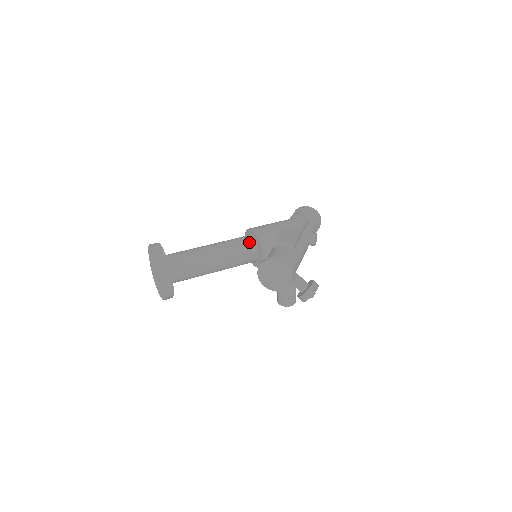
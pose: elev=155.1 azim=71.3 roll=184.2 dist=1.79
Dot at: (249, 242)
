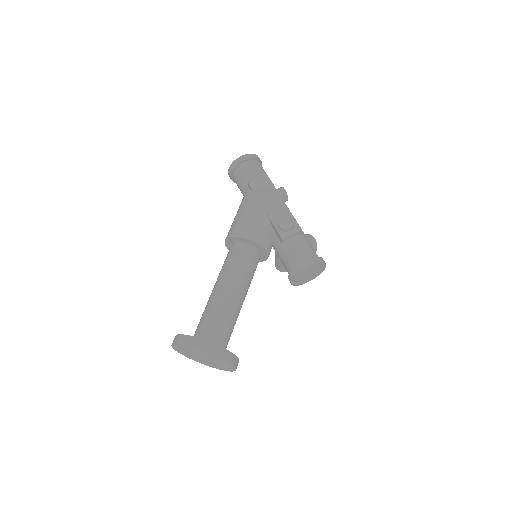
Dot at: (251, 253)
